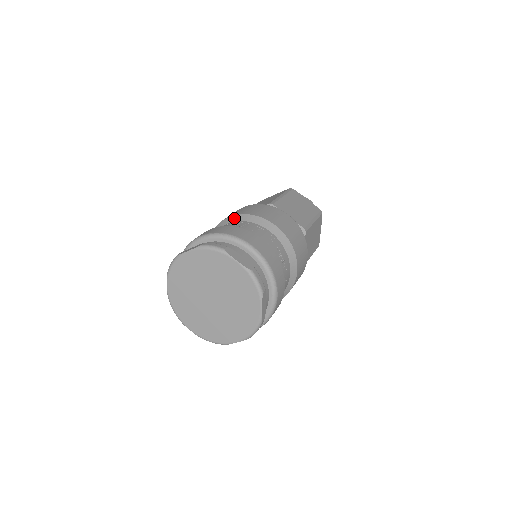
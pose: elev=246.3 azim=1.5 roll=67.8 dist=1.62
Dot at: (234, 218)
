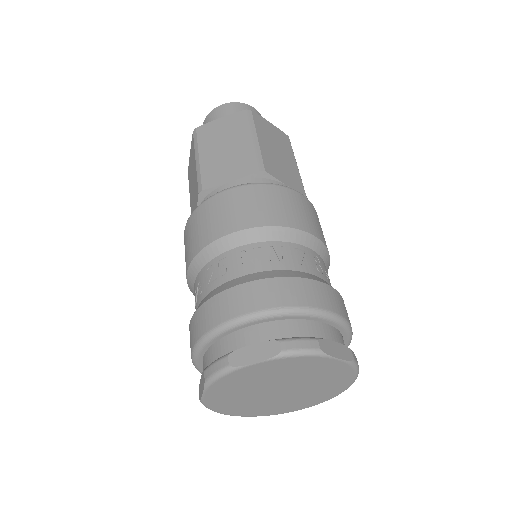
Dot at: (249, 236)
